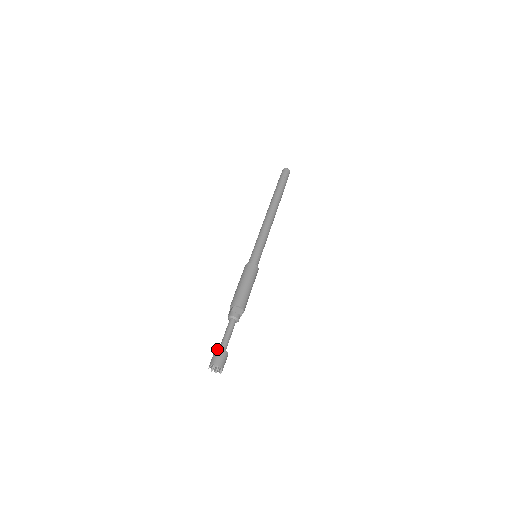
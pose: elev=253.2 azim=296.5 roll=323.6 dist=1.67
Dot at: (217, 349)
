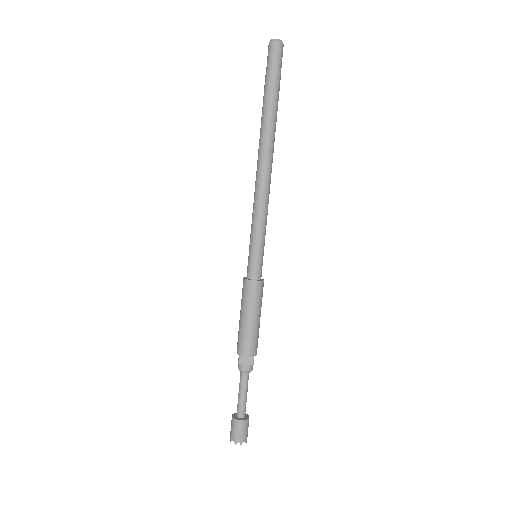
Dot at: (233, 420)
